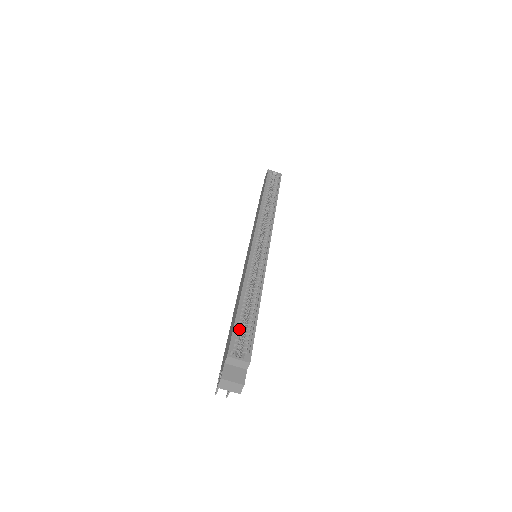
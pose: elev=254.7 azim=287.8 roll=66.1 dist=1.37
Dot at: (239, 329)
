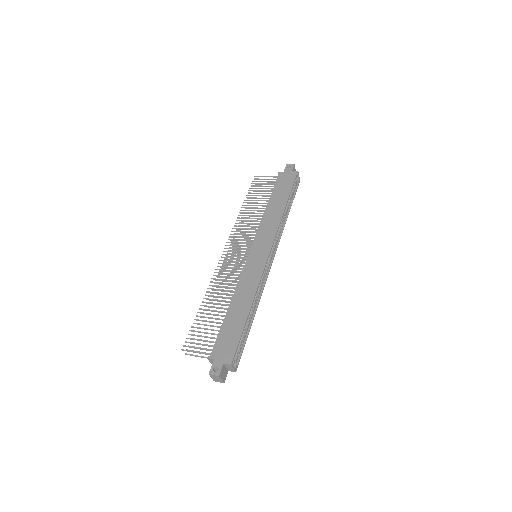
Dot at: (240, 341)
